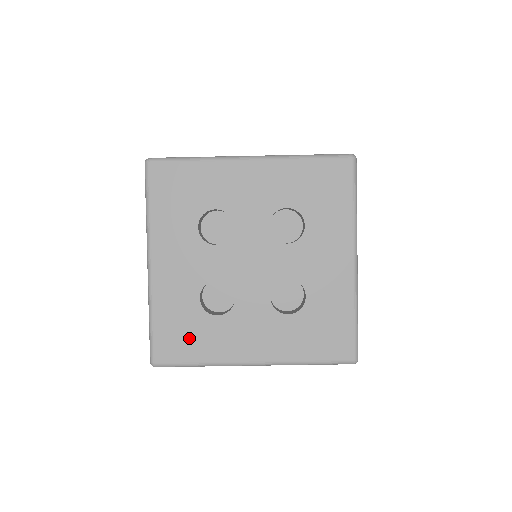
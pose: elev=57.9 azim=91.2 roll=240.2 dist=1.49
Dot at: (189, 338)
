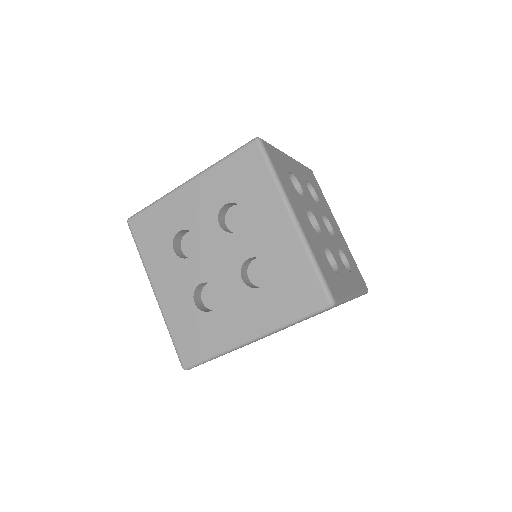
Dot at: (199, 337)
